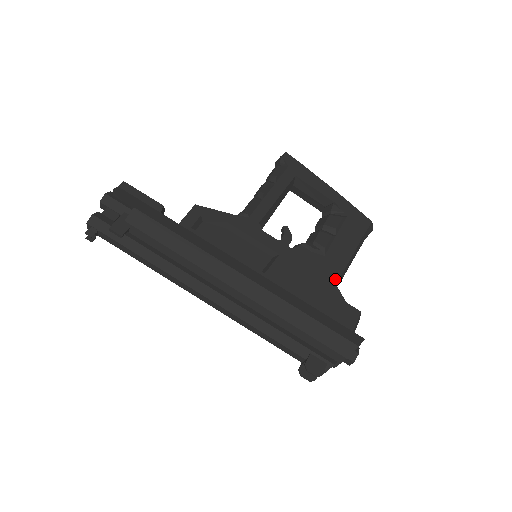
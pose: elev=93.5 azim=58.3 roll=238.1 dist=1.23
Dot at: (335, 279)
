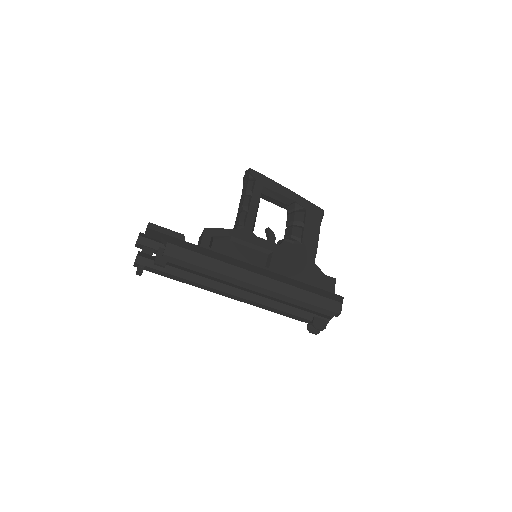
Dot at: (313, 260)
